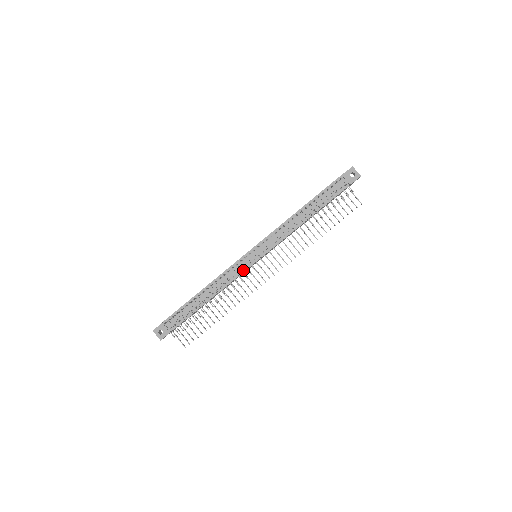
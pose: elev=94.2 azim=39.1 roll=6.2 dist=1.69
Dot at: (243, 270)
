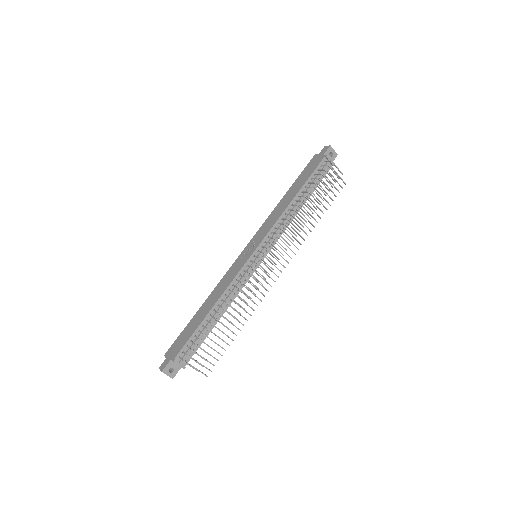
Dot at: (250, 275)
